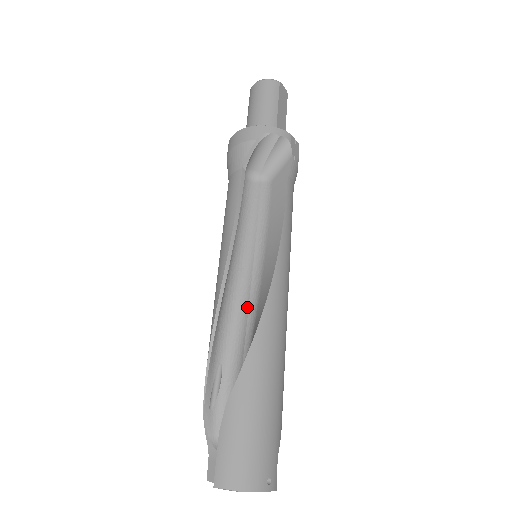
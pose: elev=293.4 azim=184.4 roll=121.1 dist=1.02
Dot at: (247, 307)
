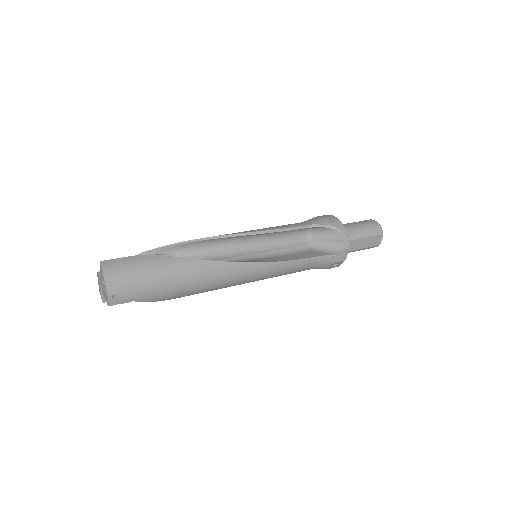
Dot at: (220, 259)
